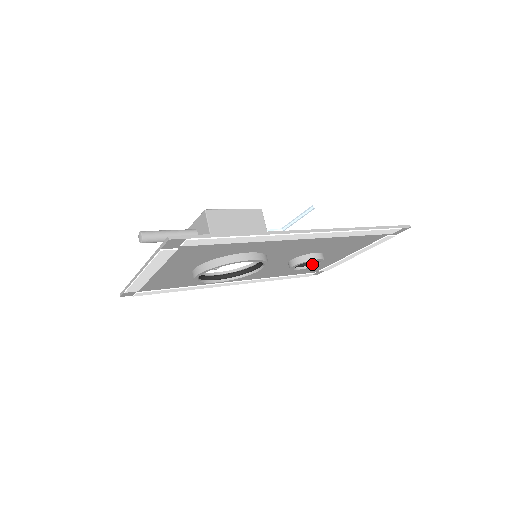
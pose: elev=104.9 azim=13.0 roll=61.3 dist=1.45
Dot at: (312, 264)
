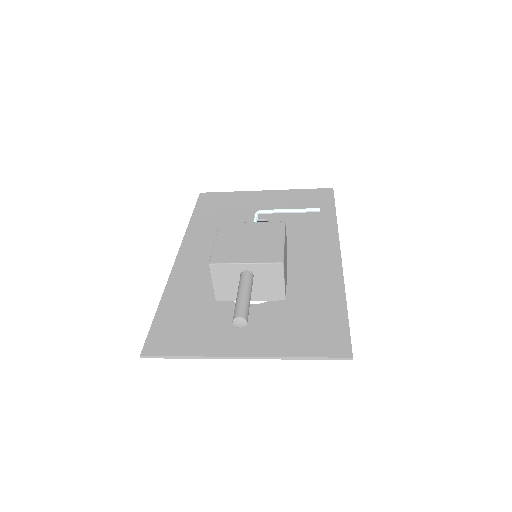
Dot at: occluded
